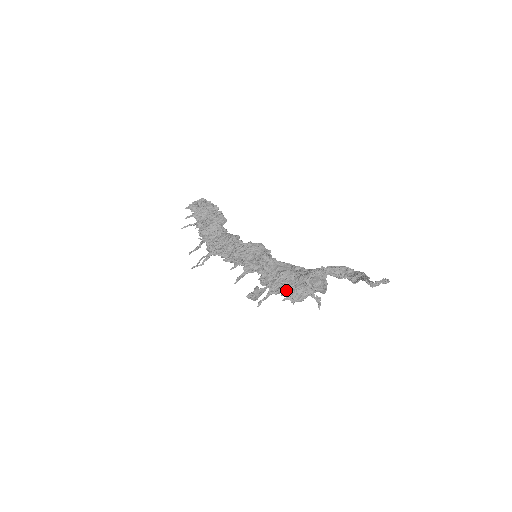
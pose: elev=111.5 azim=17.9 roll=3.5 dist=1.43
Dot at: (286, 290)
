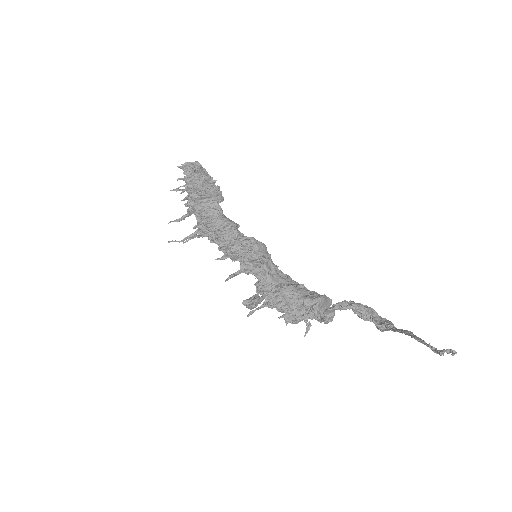
Dot at: (284, 307)
